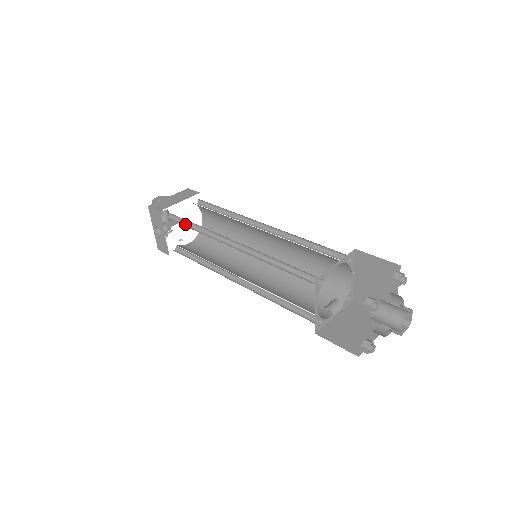
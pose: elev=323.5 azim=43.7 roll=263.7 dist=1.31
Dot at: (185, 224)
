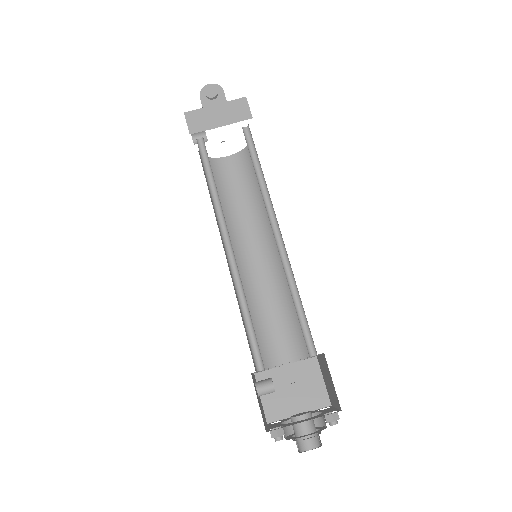
Dot at: (209, 168)
